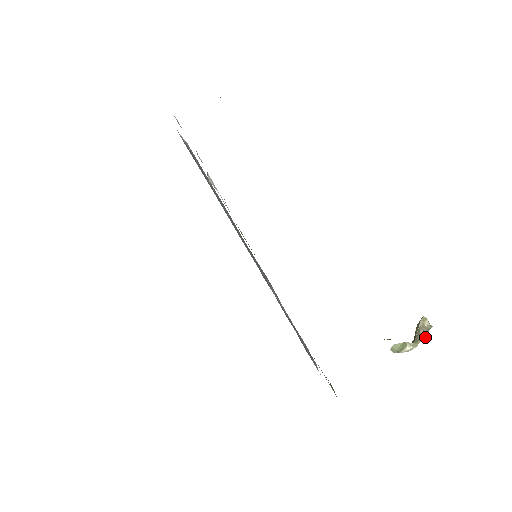
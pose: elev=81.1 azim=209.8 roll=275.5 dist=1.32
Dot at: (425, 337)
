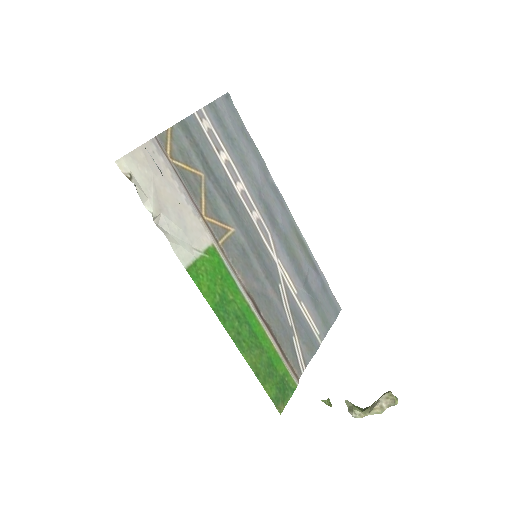
Dot at: (377, 413)
